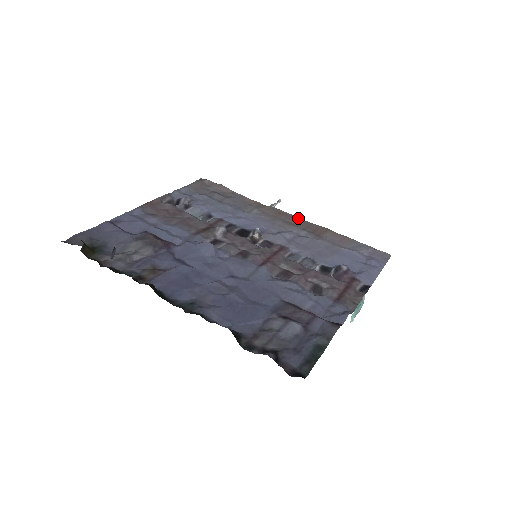
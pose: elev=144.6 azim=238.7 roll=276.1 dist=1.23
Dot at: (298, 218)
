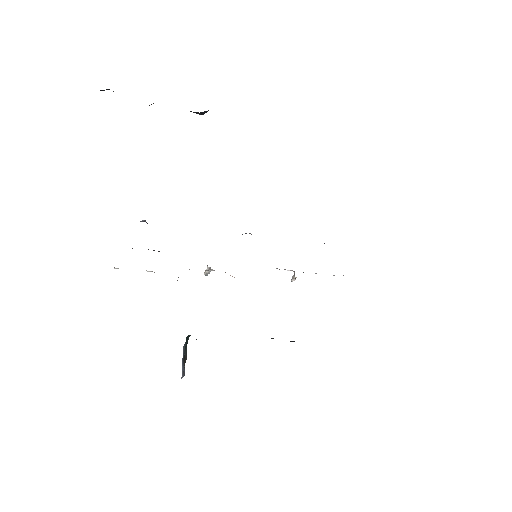
Dot at: occluded
